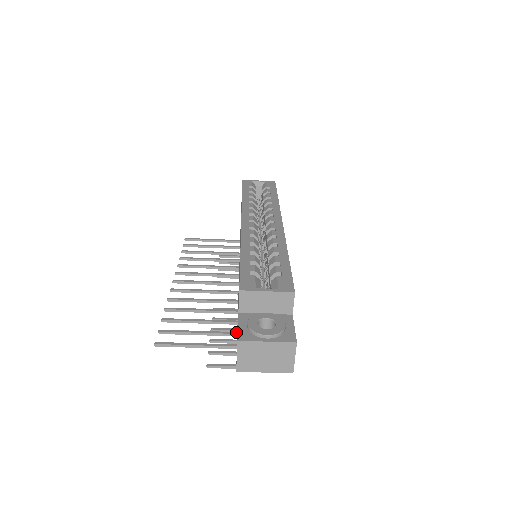
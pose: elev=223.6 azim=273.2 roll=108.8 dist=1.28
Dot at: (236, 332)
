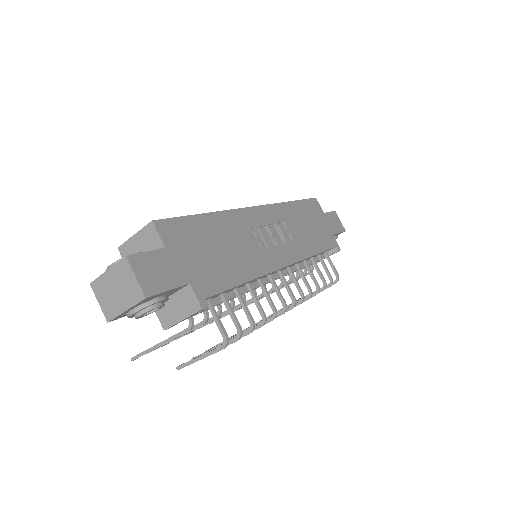
Dot at: (200, 322)
